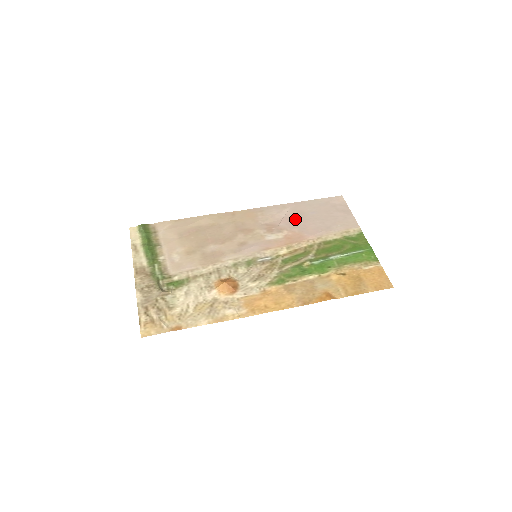
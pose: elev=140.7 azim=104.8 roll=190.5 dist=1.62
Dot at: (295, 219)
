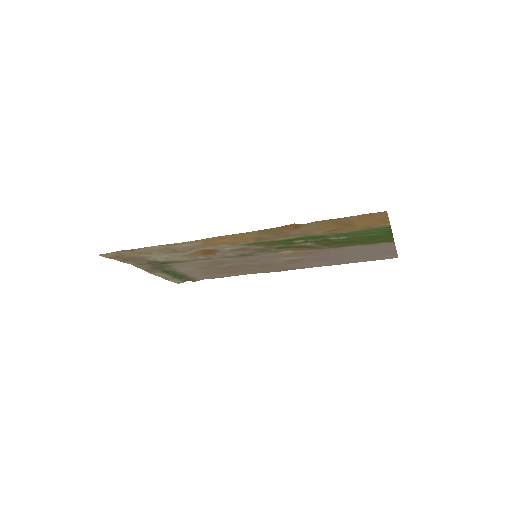
Dot at: (325, 259)
